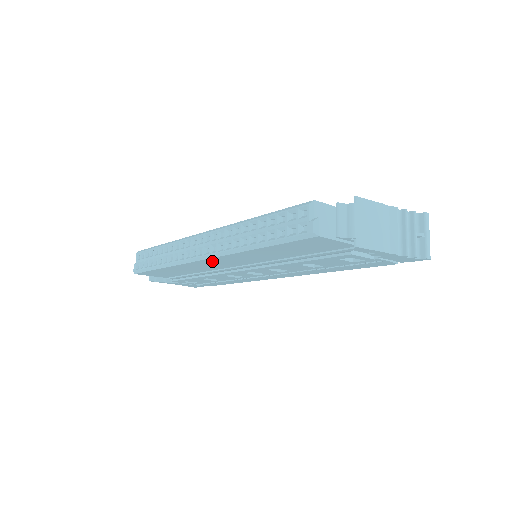
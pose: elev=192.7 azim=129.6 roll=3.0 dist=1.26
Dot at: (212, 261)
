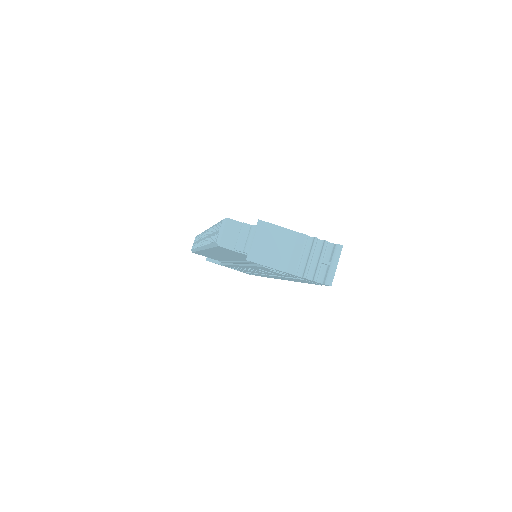
Dot at: (210, 252)
